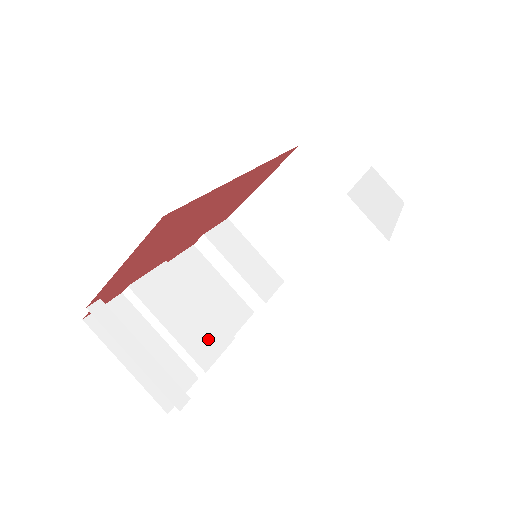
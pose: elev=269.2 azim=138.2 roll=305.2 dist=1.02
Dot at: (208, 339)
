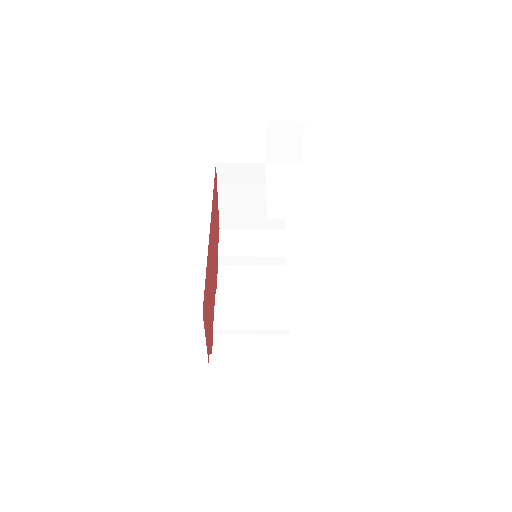
Dot at: (275, 312)
